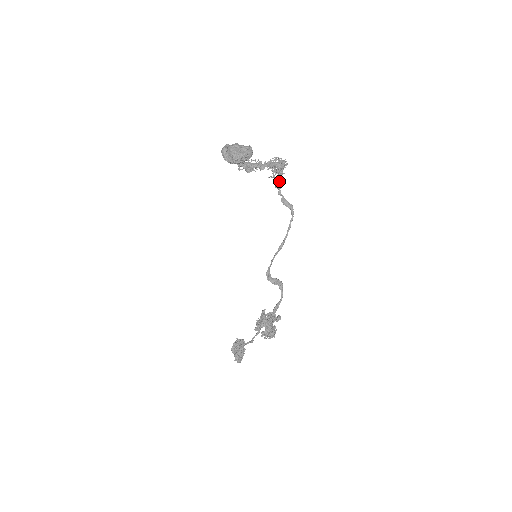
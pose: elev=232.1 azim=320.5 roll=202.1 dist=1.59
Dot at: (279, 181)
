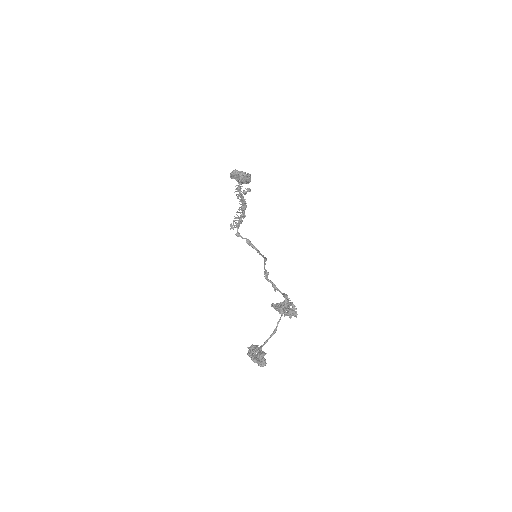
Dot at: (238, 232)
